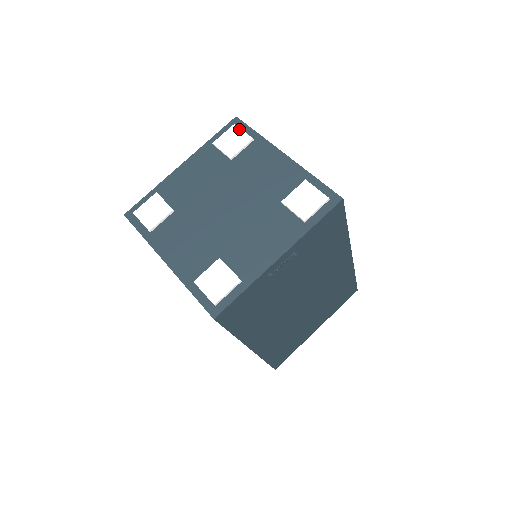
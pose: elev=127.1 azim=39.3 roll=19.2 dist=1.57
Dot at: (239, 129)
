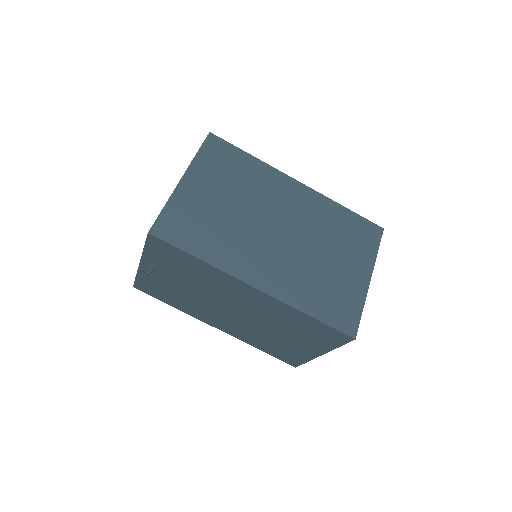
Dot at: (199, 146)
